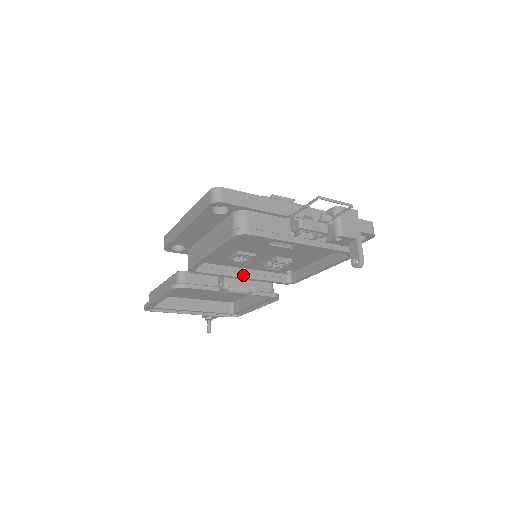
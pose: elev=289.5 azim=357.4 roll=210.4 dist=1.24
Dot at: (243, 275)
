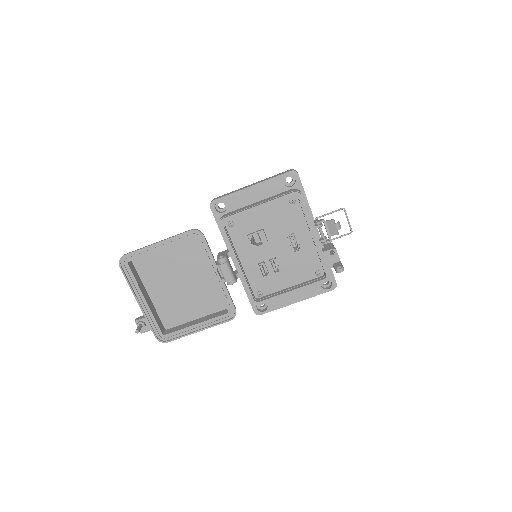
Dot at: (239, 263)
